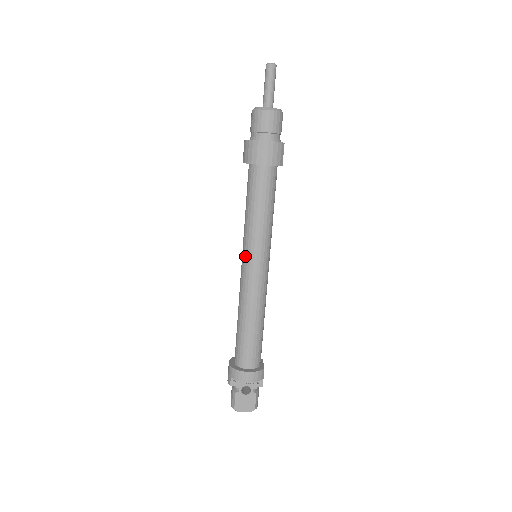
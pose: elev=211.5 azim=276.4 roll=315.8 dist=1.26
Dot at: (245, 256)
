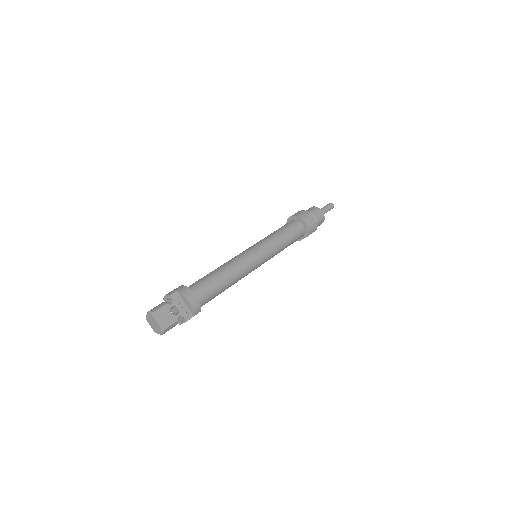
Dot at: (255, 246)
